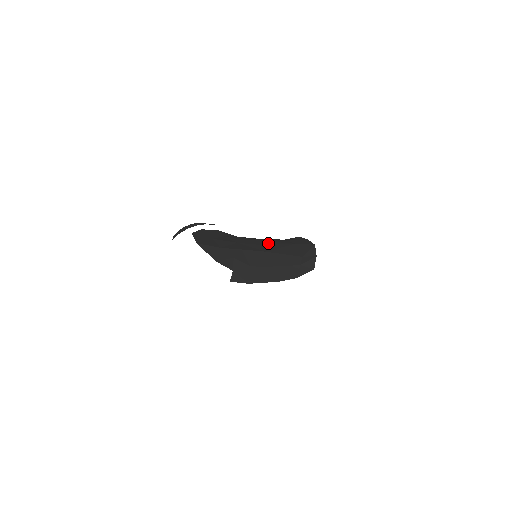
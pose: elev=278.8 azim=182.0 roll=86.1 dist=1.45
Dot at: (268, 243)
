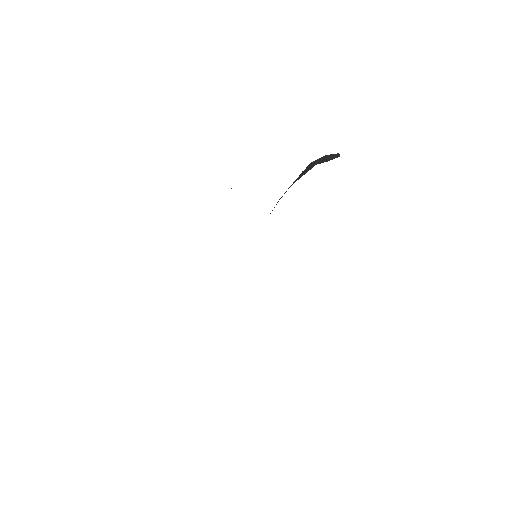
Dot at: occluded
